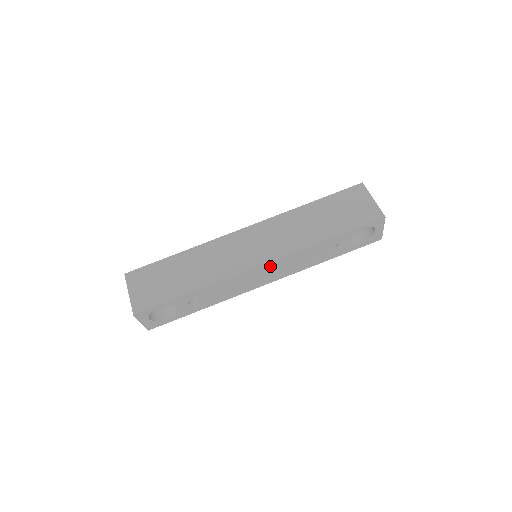
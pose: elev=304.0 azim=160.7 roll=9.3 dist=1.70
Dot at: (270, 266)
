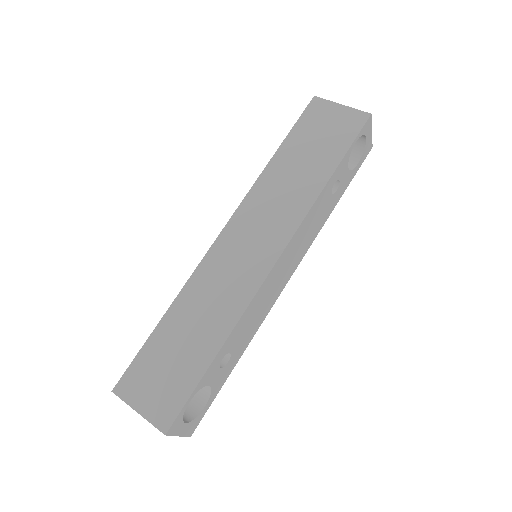
Dot at: (286, 254)
